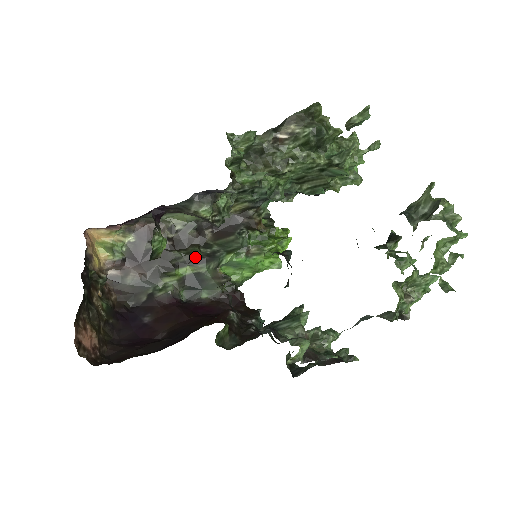
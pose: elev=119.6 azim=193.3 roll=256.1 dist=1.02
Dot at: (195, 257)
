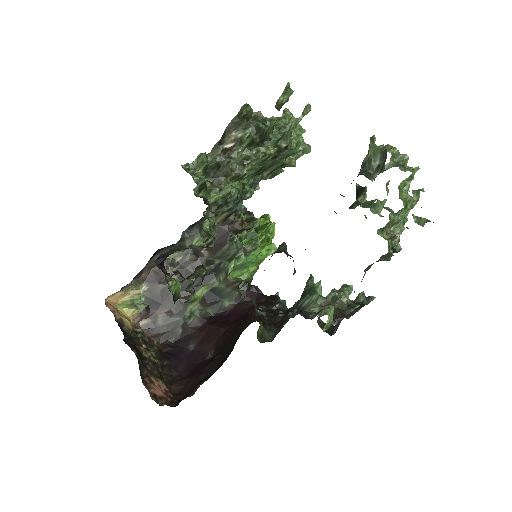
Dot at: (204, 277)
